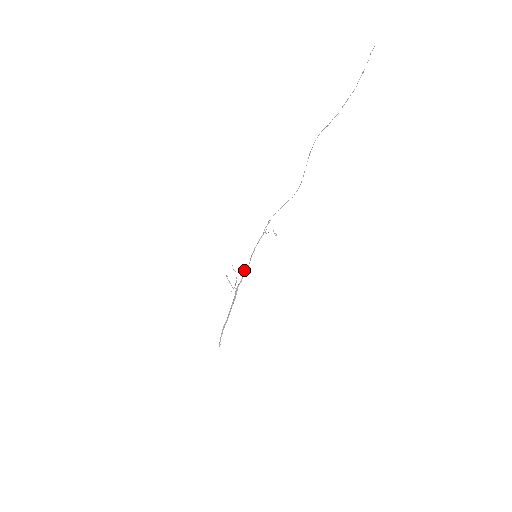
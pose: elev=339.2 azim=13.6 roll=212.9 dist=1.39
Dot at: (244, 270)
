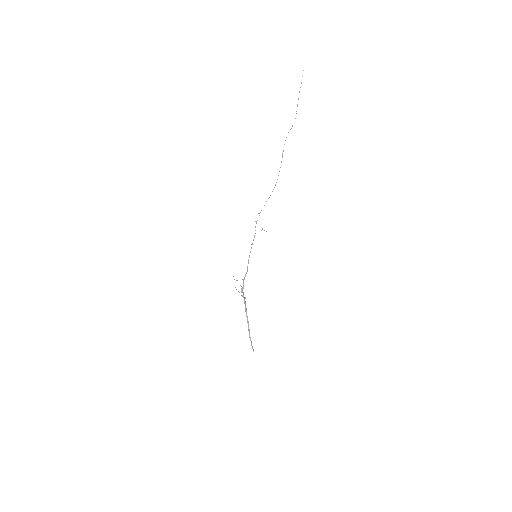
Dot at: (245, 275)
